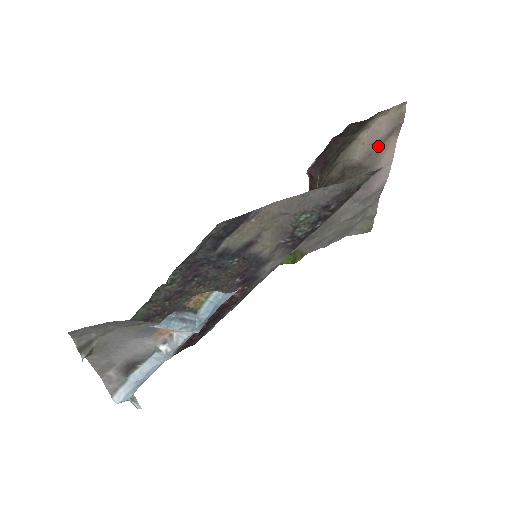
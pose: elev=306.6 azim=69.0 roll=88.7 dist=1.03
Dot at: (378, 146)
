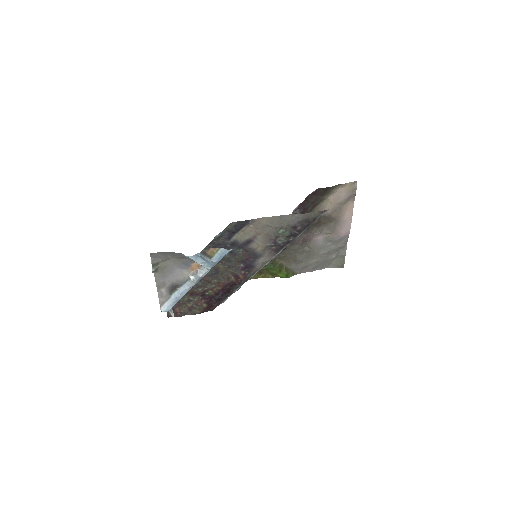
Dot at: (341, 206)
